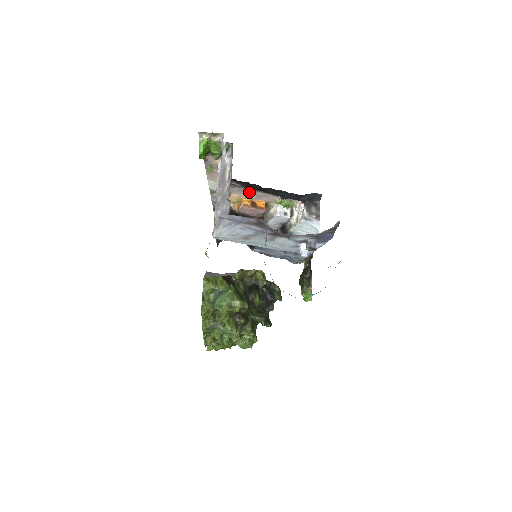
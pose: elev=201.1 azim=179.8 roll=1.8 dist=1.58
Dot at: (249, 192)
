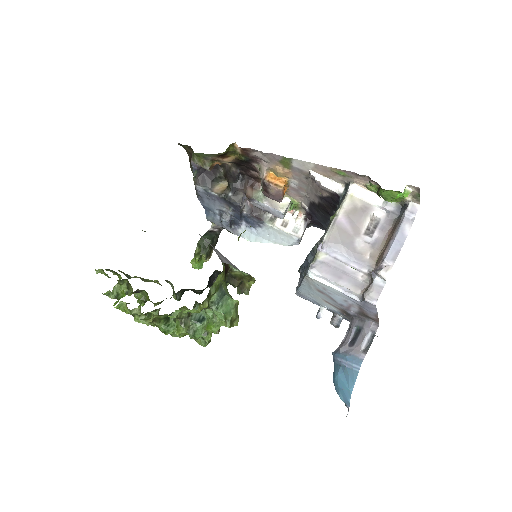
Dot at: (302, 186)
